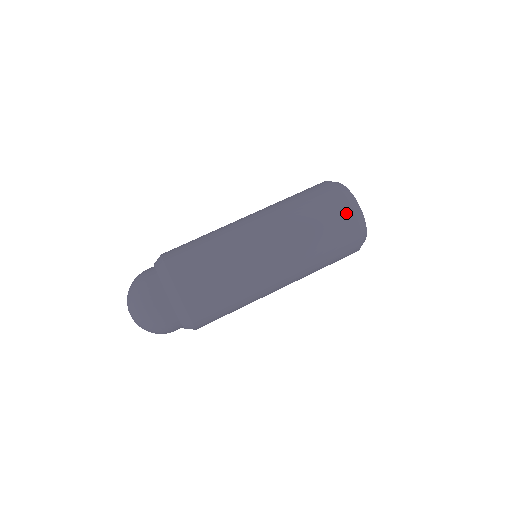
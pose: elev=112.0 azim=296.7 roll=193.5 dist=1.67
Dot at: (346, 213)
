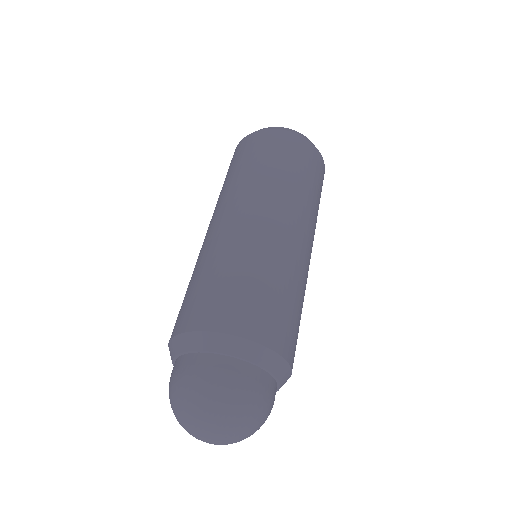
Dot at: (284, 137)
